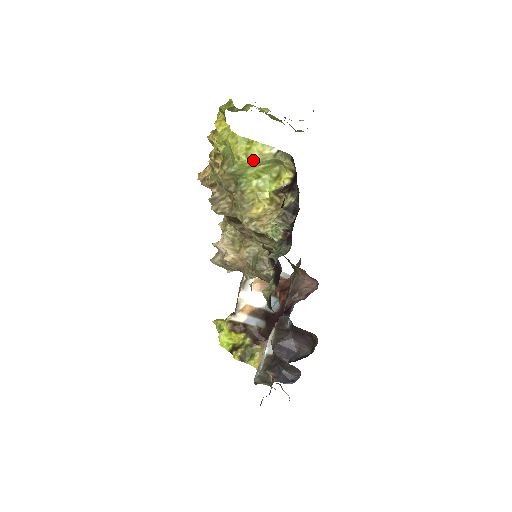
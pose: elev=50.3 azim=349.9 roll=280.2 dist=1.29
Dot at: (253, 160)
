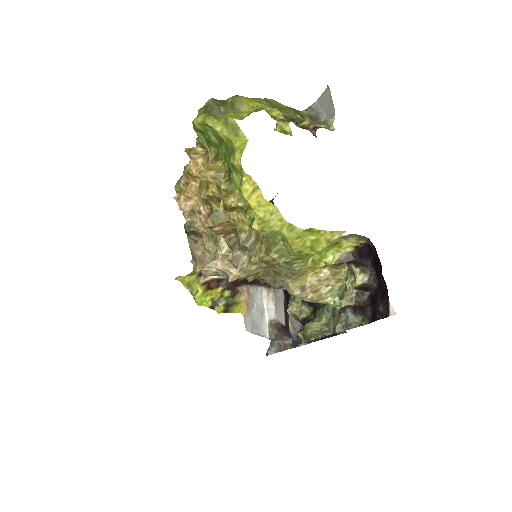
Dot at: (319, 251)
